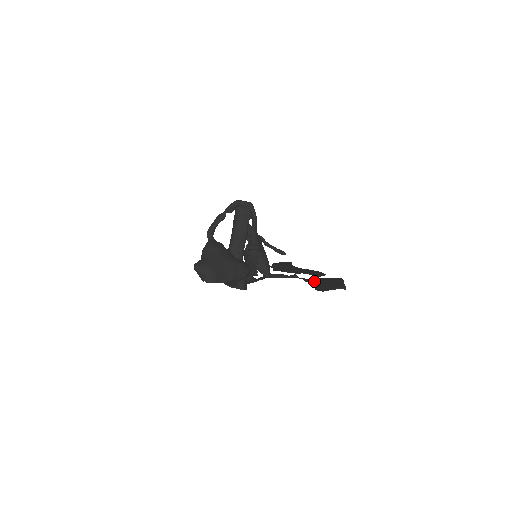
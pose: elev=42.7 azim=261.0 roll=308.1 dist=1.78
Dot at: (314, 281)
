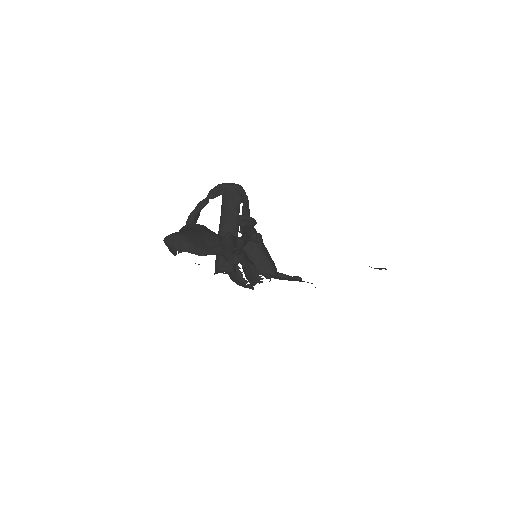
Dot at: occluded
